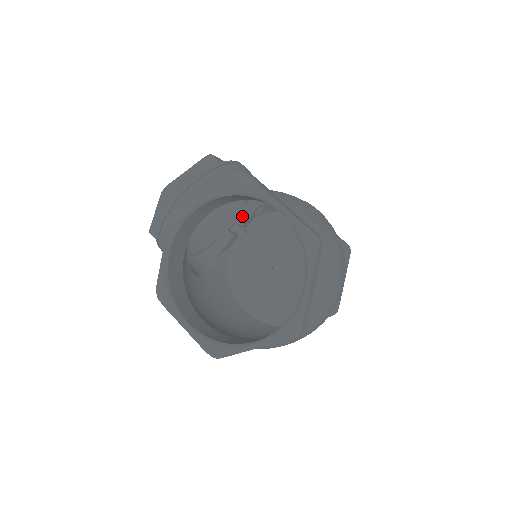
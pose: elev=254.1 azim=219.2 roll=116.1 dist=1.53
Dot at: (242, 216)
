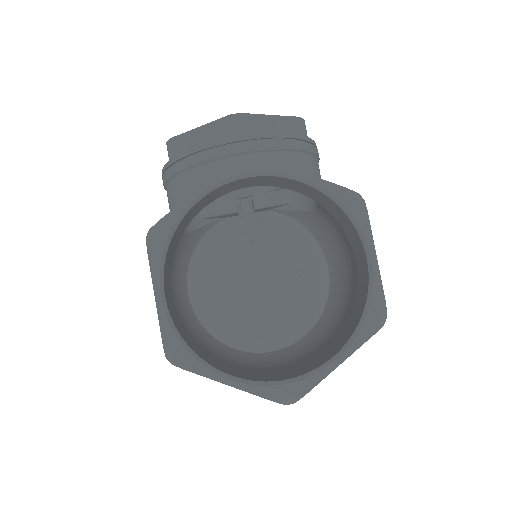
Dot at: (264, 200)
